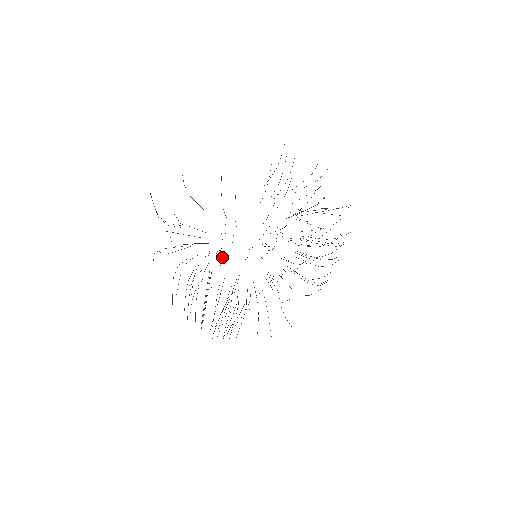
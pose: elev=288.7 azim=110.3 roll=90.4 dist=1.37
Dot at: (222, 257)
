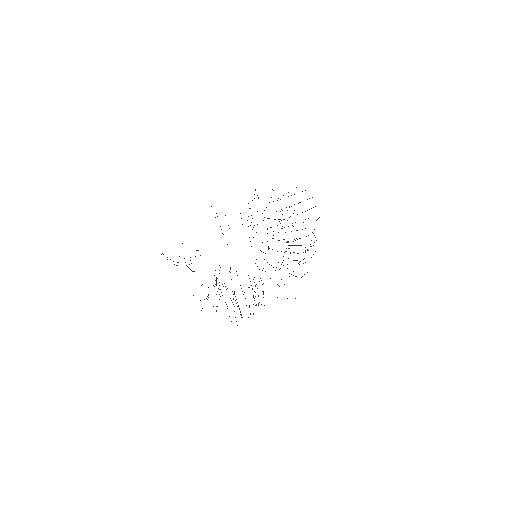
Dot at: occluded
